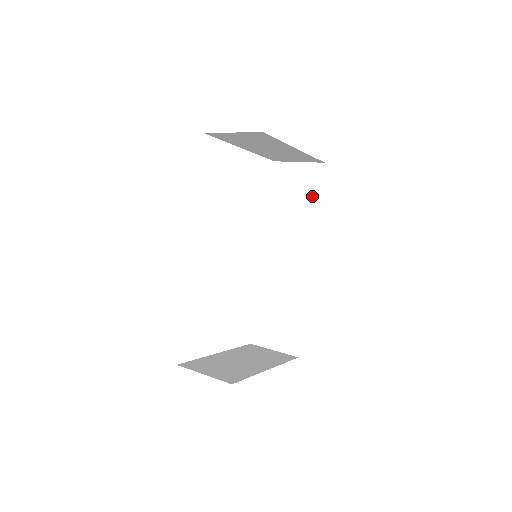
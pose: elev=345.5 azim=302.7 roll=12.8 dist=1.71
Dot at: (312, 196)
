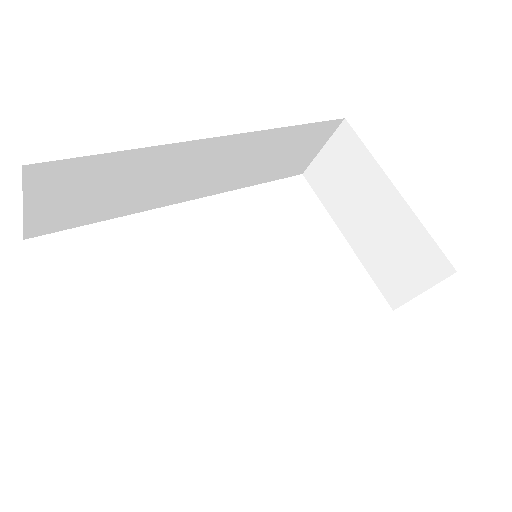
Dot at: occluded
